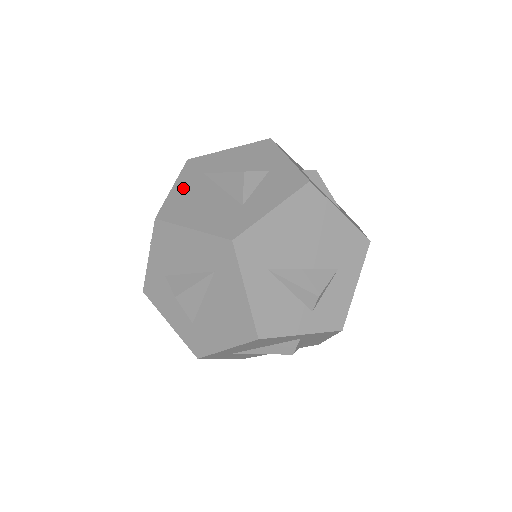
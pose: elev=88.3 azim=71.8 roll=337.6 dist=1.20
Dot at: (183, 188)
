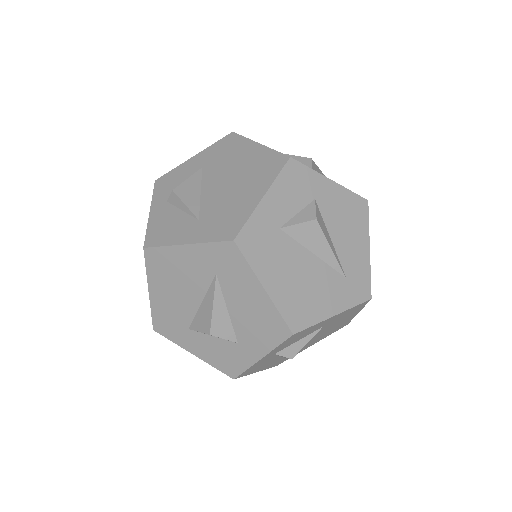
Dot at: (188, 259)
